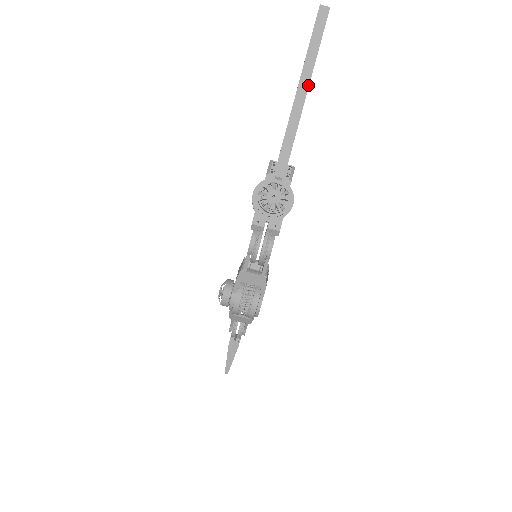
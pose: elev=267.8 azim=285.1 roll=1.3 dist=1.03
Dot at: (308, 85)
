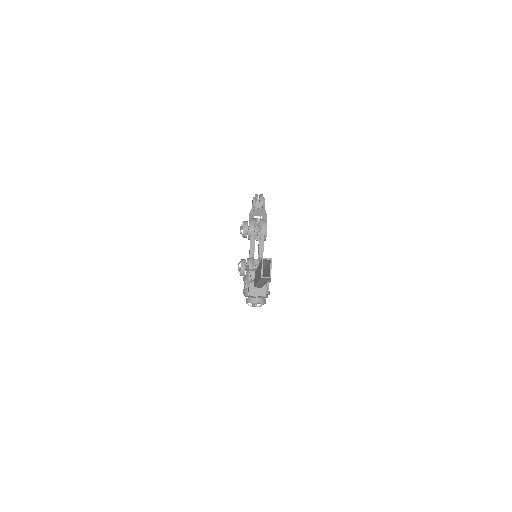
Dot at: occluded
